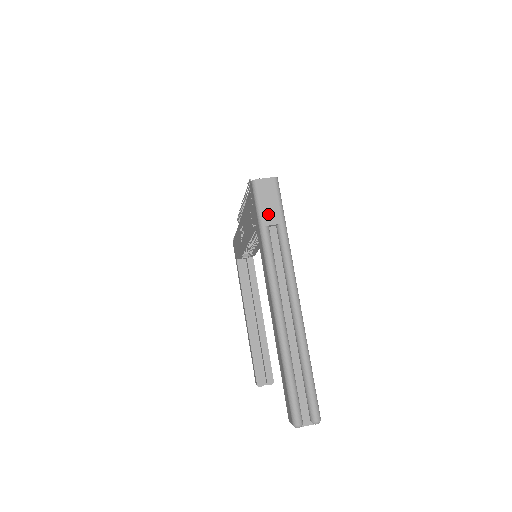
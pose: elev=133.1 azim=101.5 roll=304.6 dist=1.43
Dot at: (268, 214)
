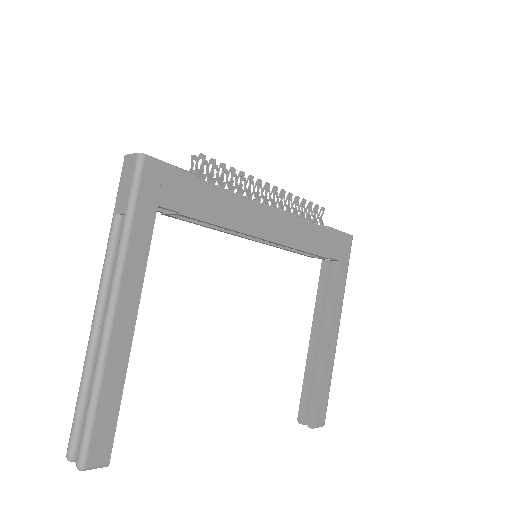
Dot at: (120, 199)
